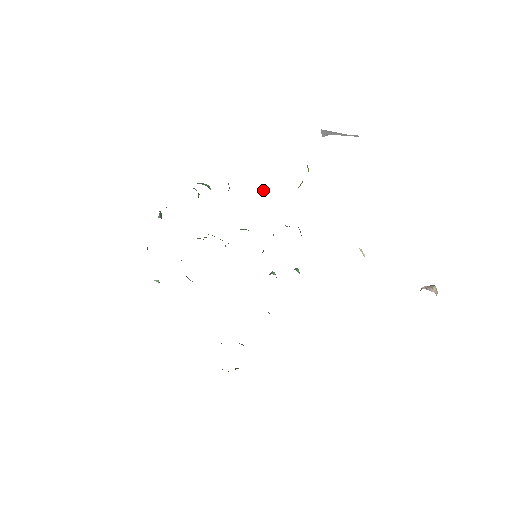
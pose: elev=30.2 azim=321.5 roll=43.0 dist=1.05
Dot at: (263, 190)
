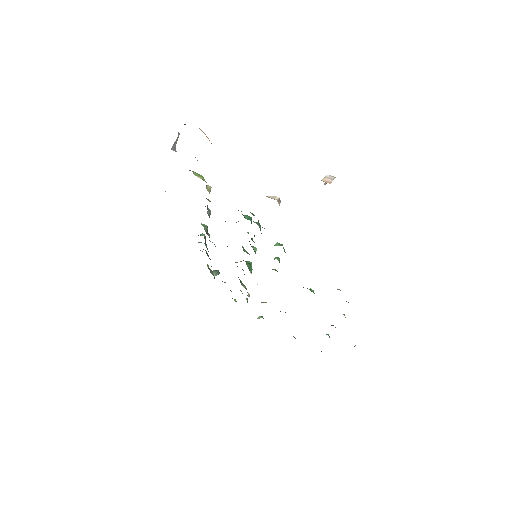
Dot at: (210, 211)
